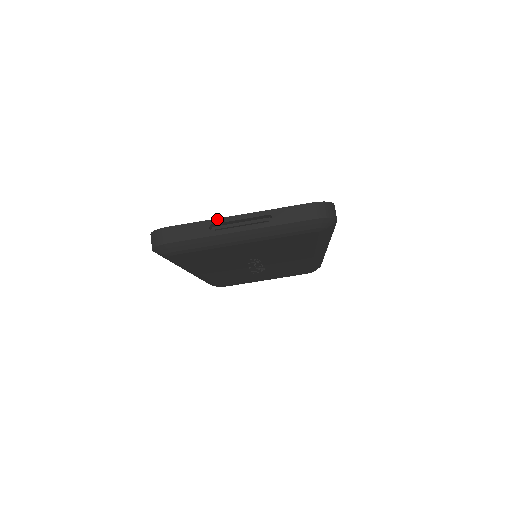
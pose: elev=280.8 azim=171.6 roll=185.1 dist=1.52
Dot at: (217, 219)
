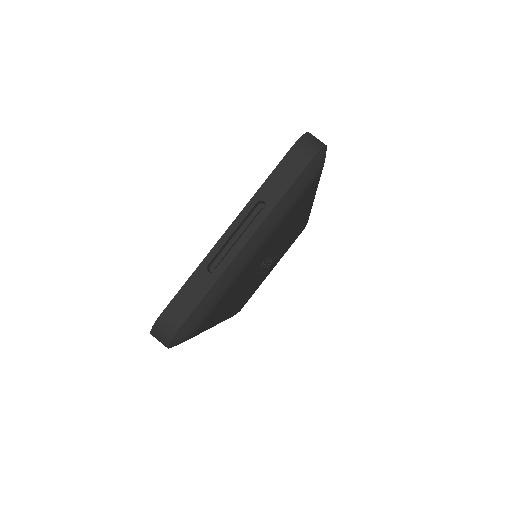
Dot at: (208, 255)
